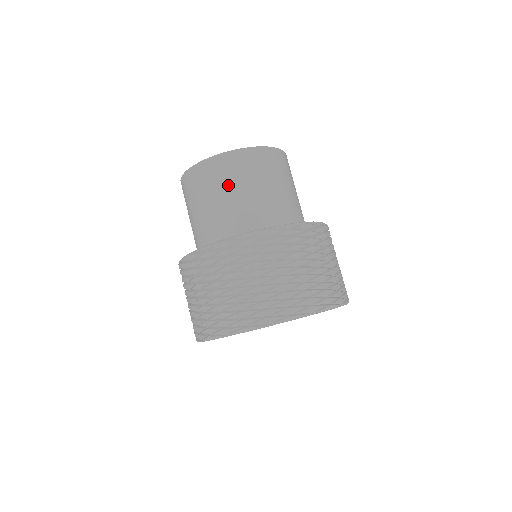
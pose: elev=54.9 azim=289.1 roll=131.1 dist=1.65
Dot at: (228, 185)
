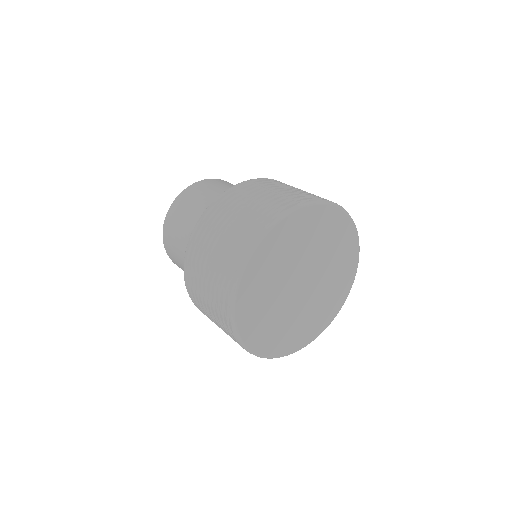
Dot at: (187, 211)
